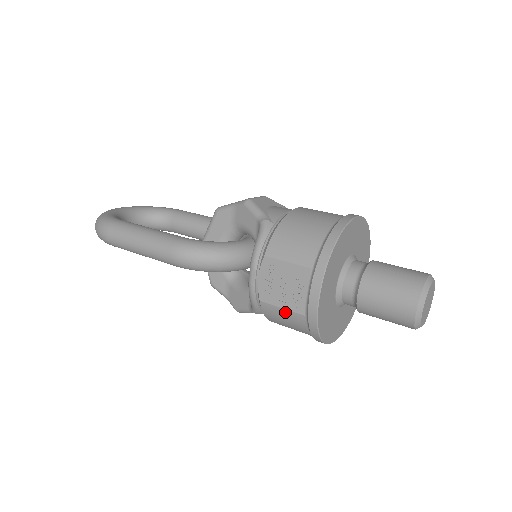
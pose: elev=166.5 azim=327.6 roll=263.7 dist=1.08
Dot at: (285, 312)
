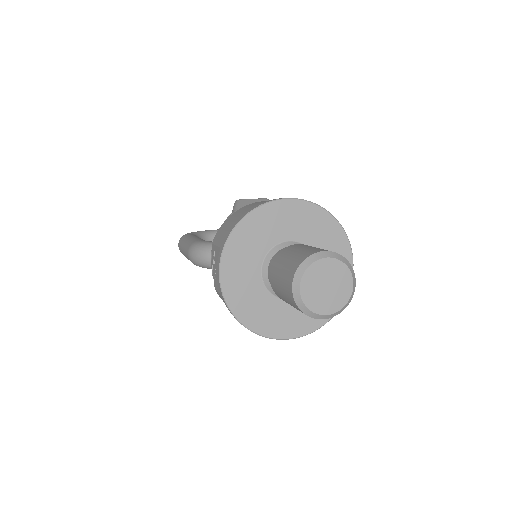
Dot at: occluded
